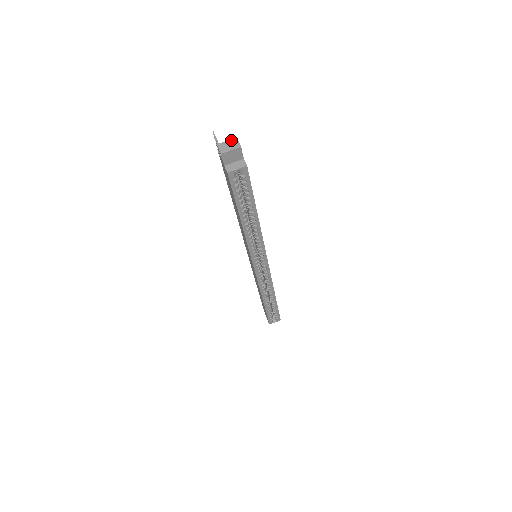
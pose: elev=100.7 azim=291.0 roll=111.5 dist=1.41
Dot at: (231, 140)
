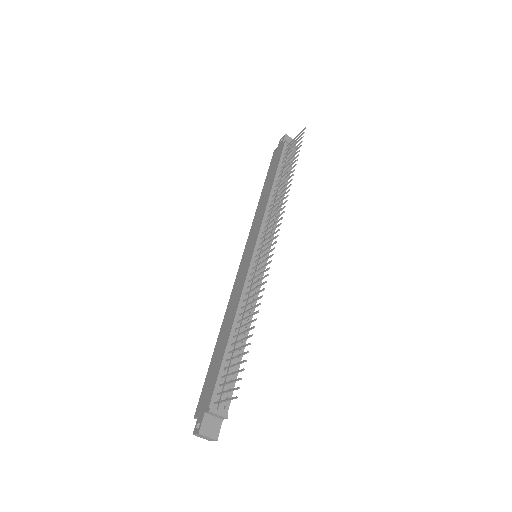
Dot at: (211, 439)
